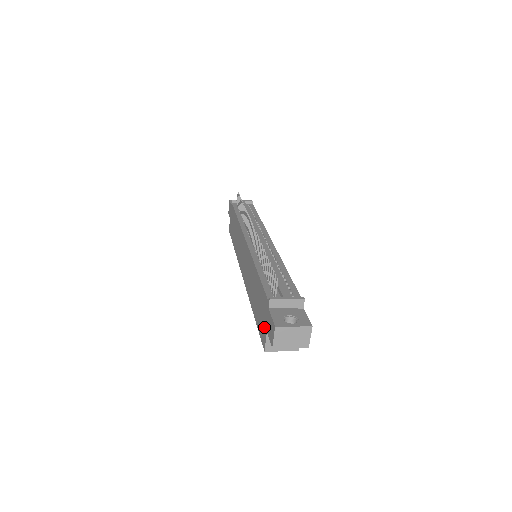
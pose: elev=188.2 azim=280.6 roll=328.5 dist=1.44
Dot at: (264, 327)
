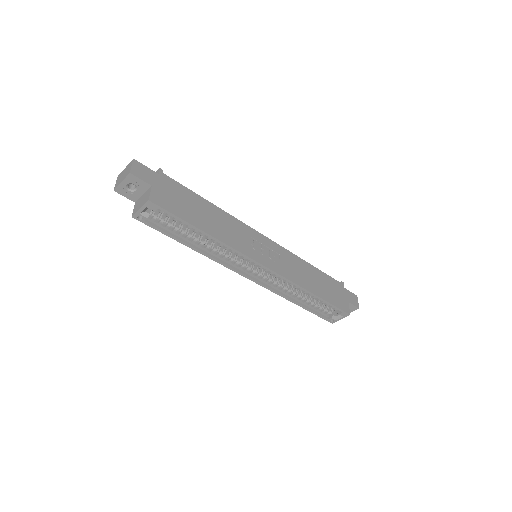
Dot at: occluded
